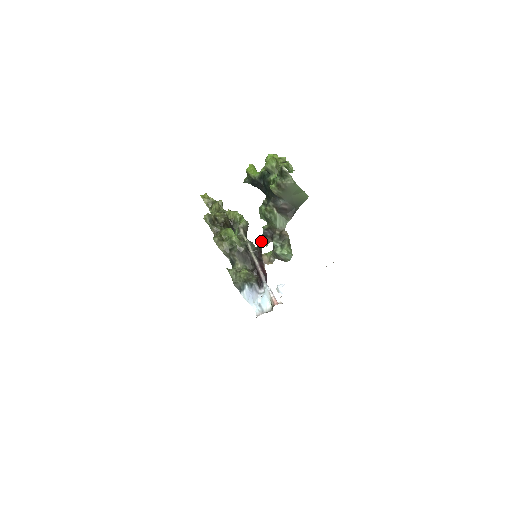
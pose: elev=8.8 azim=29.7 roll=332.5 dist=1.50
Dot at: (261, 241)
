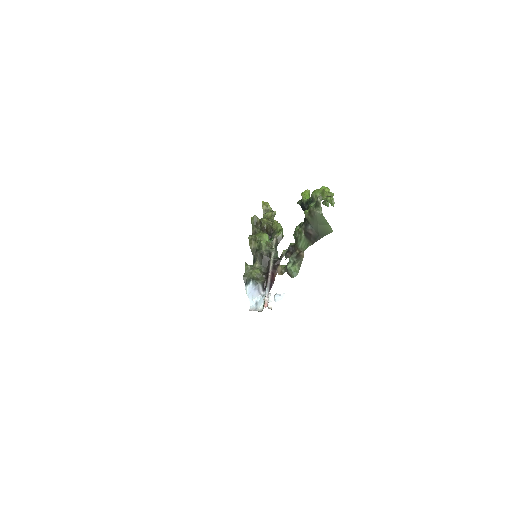
Dot at: (284, 254)
